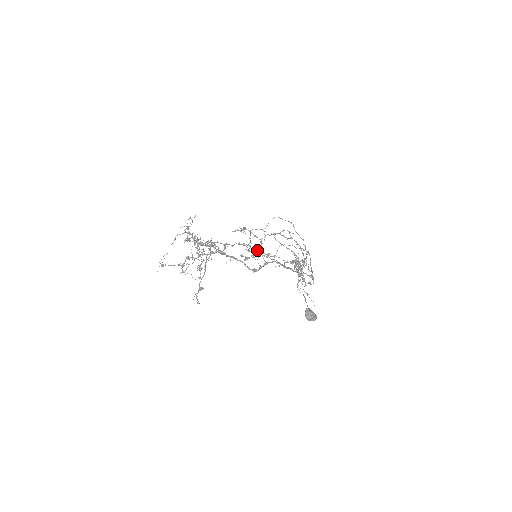
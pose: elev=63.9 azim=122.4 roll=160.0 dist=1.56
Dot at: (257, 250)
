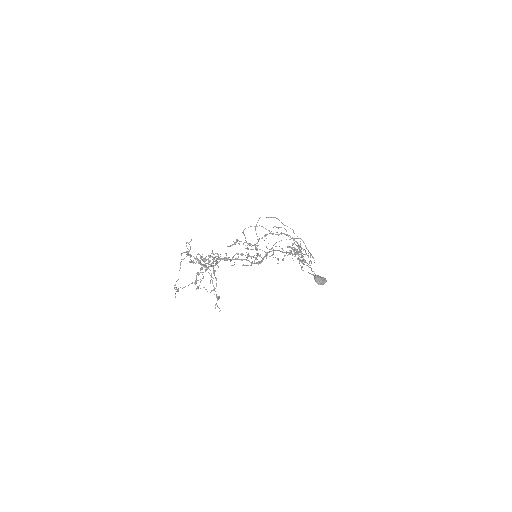
Dot at: occluded
